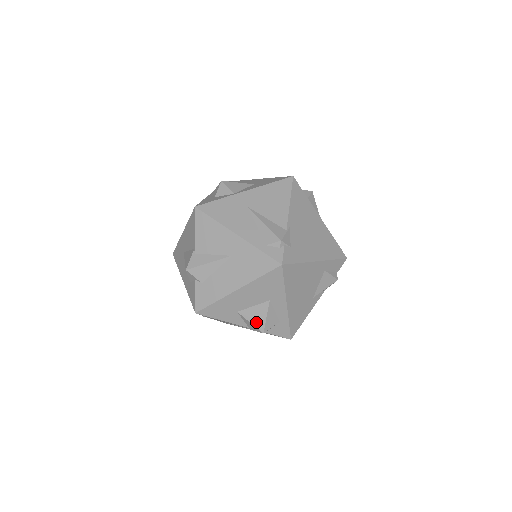
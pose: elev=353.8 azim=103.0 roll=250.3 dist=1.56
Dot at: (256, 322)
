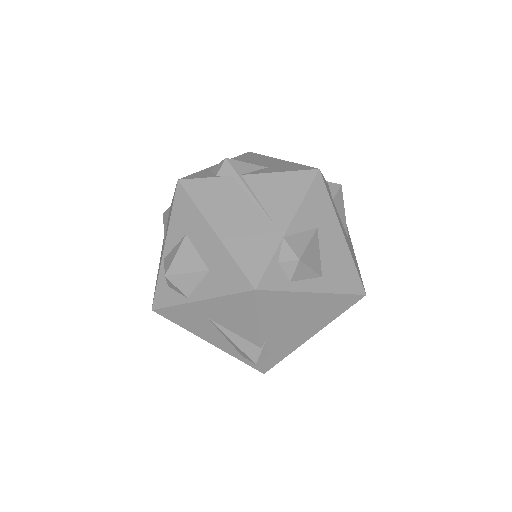
Dot at: occluded
